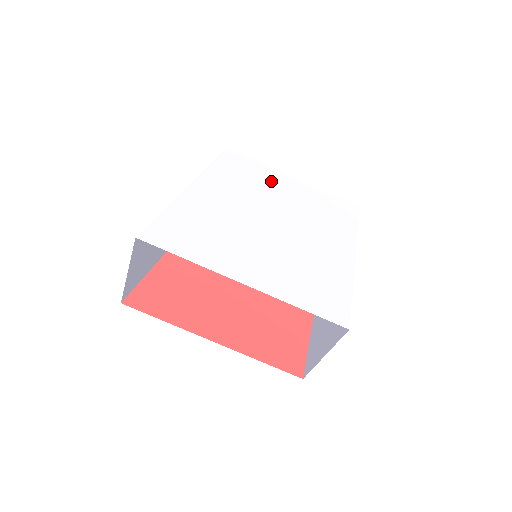
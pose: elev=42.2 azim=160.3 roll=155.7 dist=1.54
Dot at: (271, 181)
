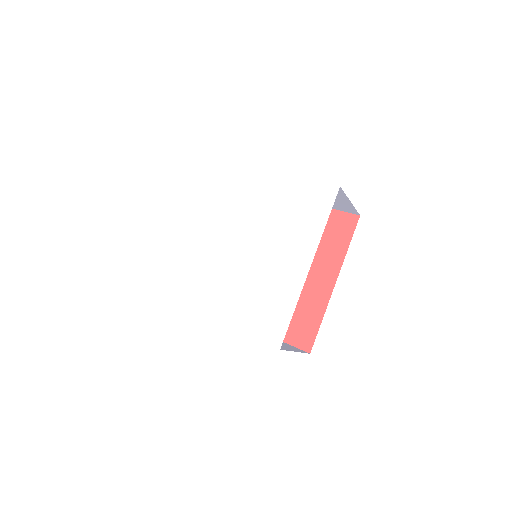
Dot at: (247, 189)
